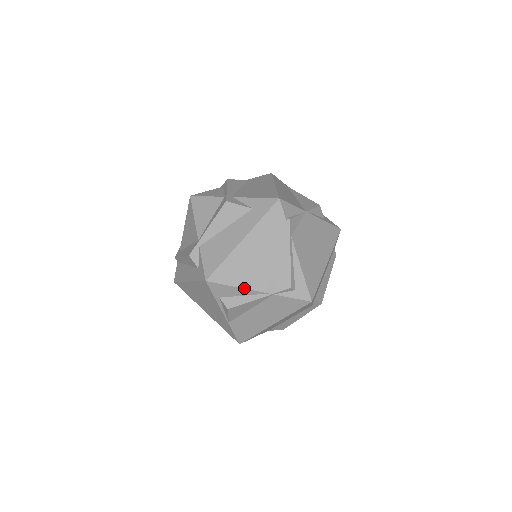
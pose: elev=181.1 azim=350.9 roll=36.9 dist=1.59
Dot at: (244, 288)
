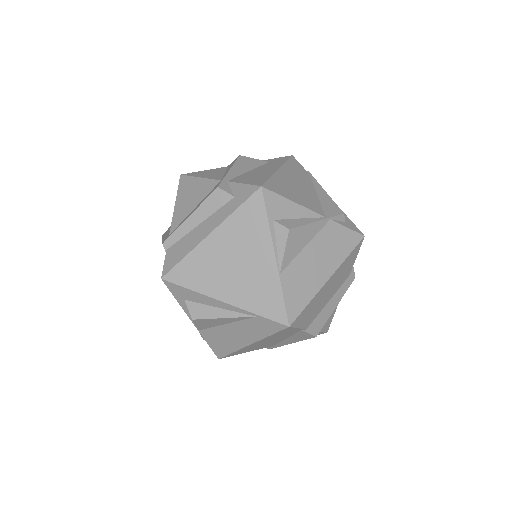
Dot at: (301, 205)
